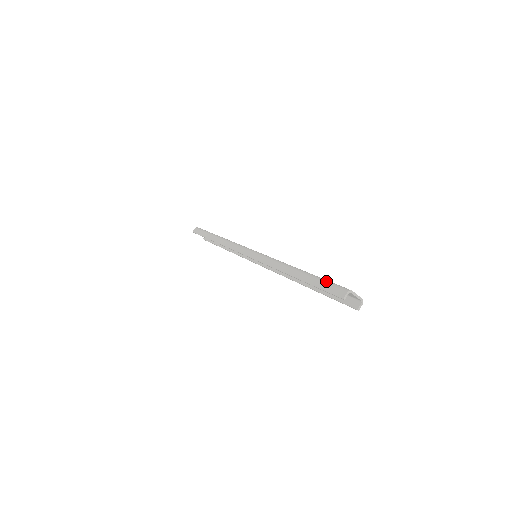
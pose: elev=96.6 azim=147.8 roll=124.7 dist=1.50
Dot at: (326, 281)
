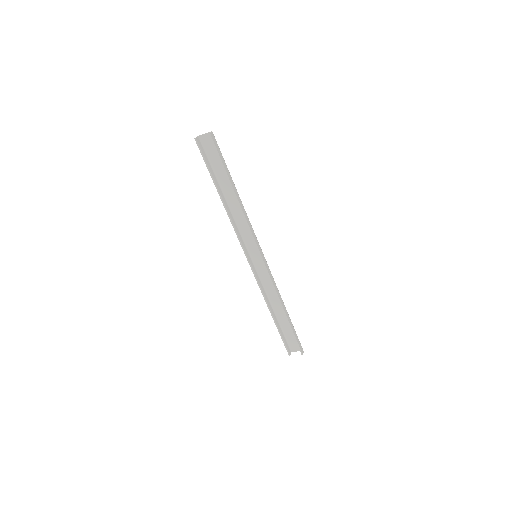
Dot at: (207, 160)
